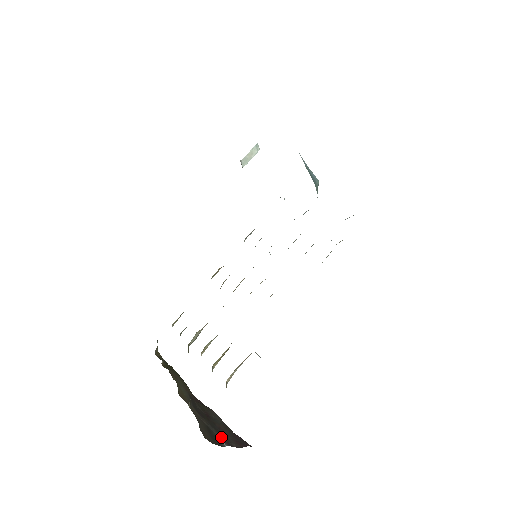
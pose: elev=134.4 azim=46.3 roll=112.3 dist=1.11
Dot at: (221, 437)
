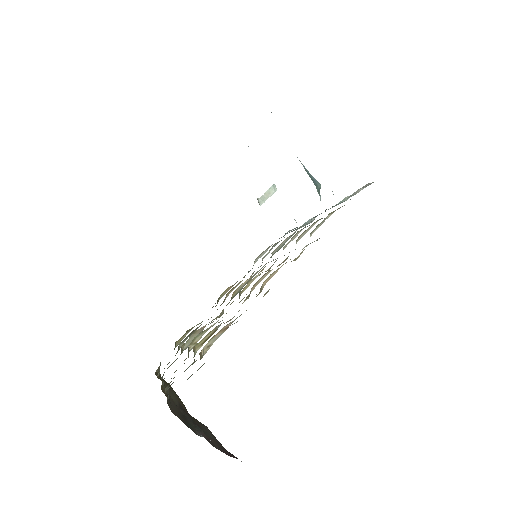
Dot at: (199, 430)
